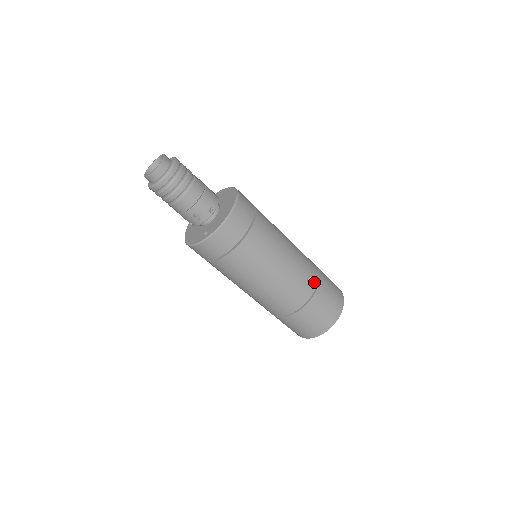
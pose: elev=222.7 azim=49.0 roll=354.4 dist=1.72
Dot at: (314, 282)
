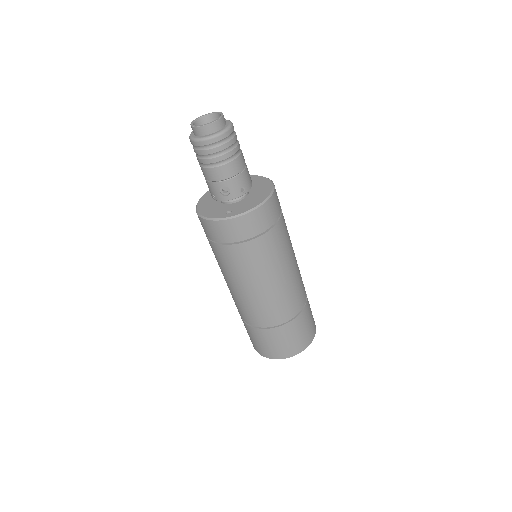
Dot at: (302, 304)
